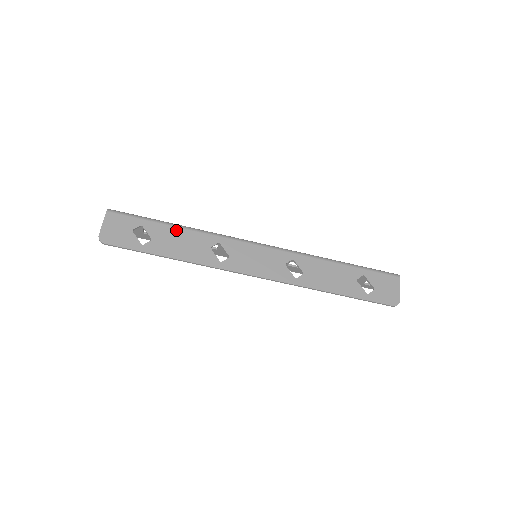
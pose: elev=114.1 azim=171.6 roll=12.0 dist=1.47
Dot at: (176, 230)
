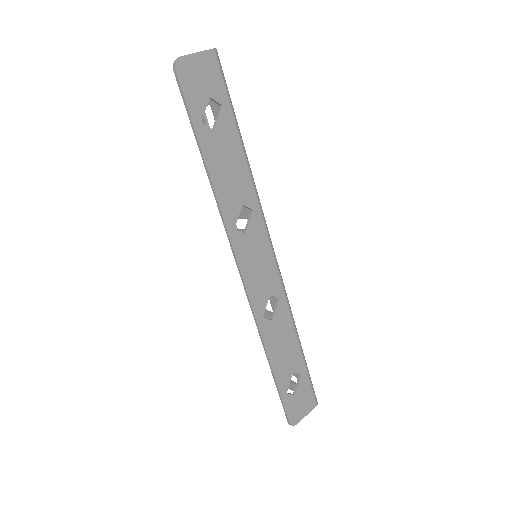
Dot at: (239, 151)
